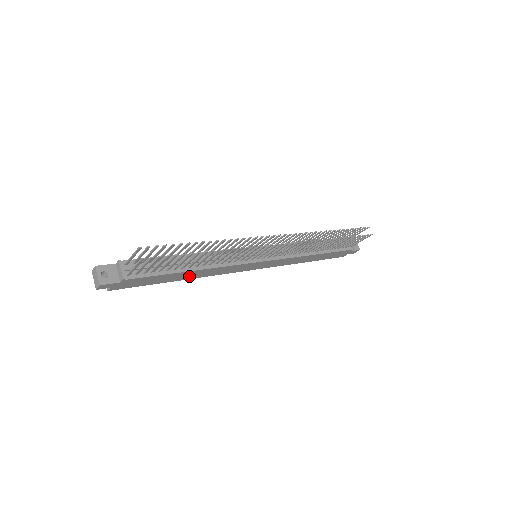
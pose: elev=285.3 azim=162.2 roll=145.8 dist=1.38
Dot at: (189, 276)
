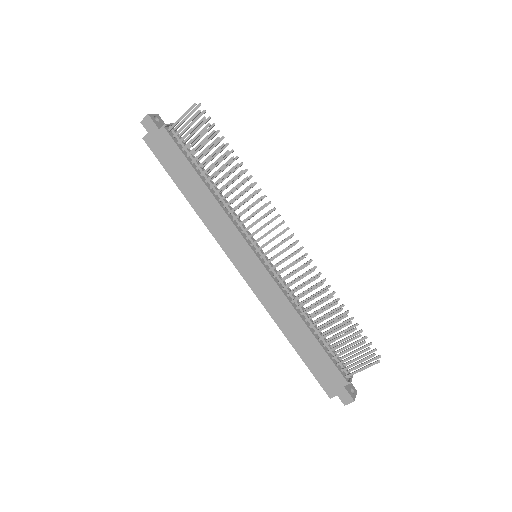
Dot at: (196, 198)
